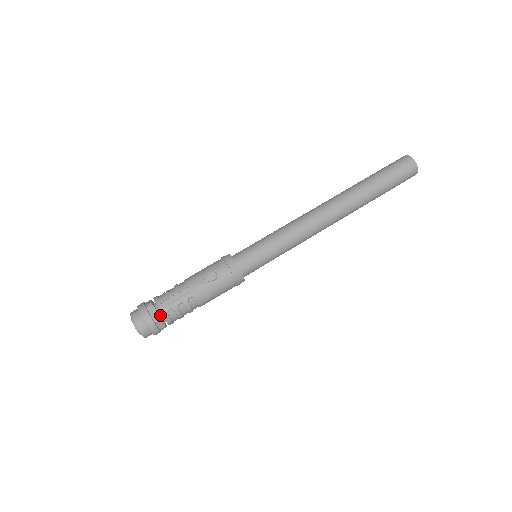
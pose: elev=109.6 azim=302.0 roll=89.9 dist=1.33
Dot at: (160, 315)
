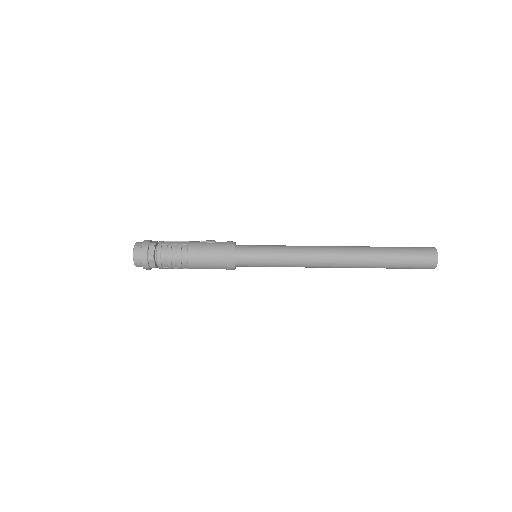
Dot at: (156, 247)
